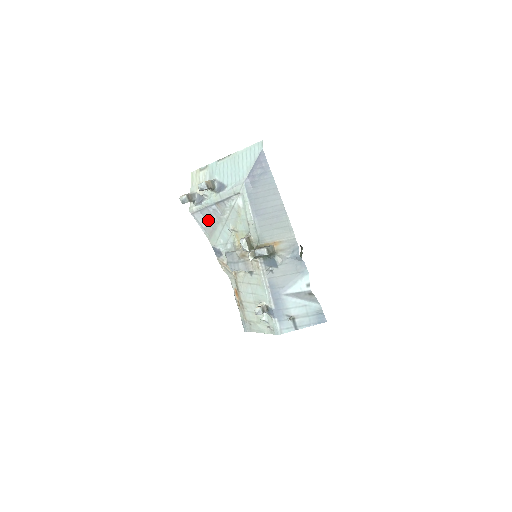
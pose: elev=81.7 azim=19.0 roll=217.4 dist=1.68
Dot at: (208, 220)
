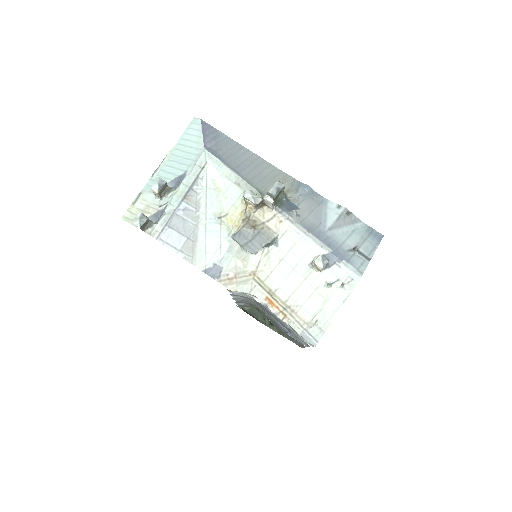
Dot at: (182, 232)
